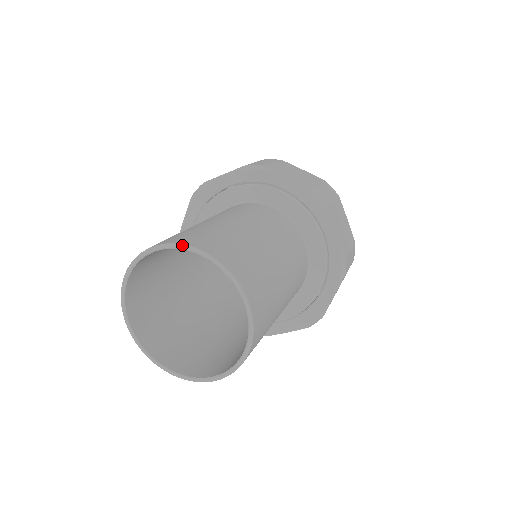
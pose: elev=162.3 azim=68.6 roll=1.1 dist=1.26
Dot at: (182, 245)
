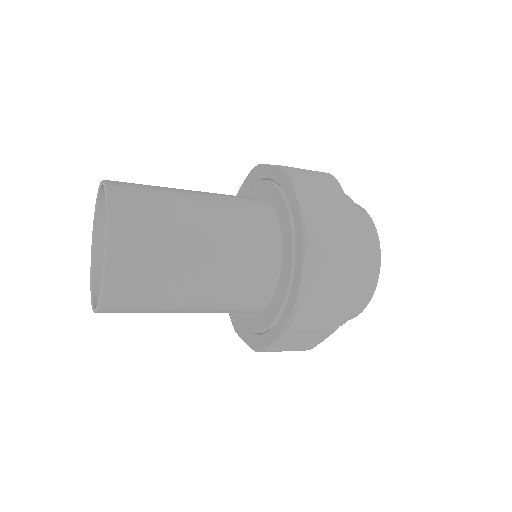
Dot at: (100, 182)
